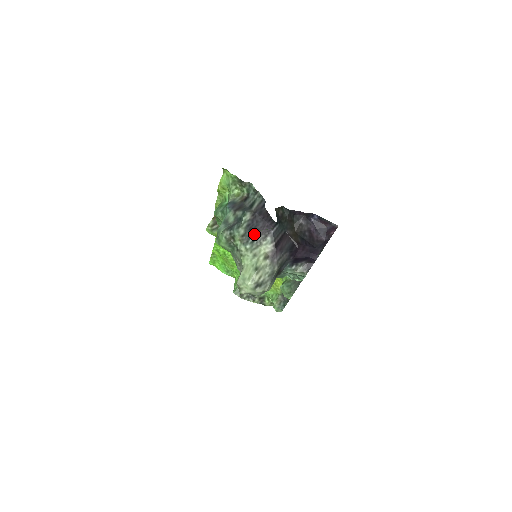
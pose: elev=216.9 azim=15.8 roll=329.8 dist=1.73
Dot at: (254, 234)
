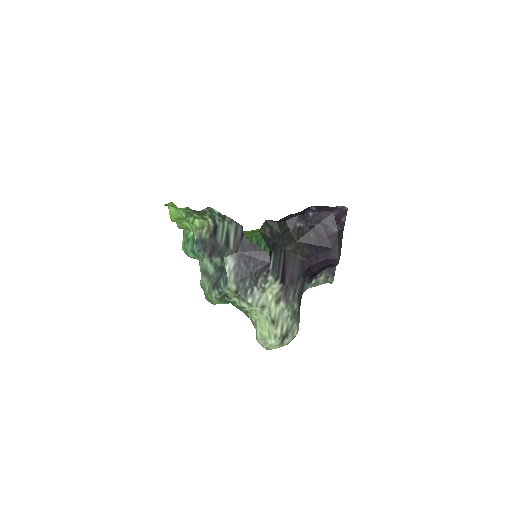
Dot at: (249, 281)
